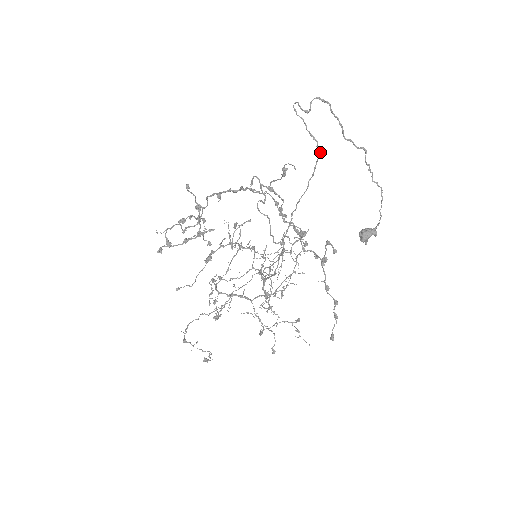
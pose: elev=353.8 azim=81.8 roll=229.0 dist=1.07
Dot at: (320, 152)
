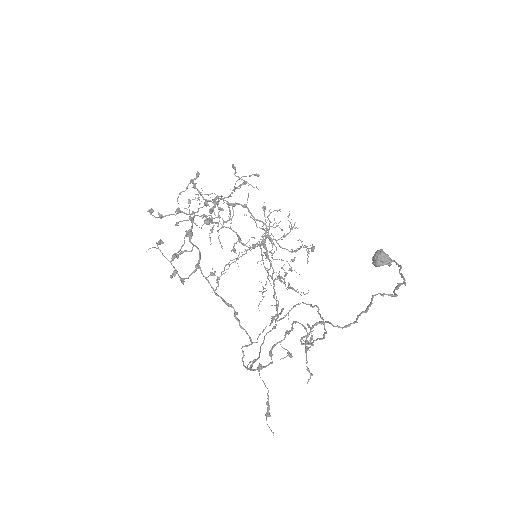
Dot at: (326, 333)
